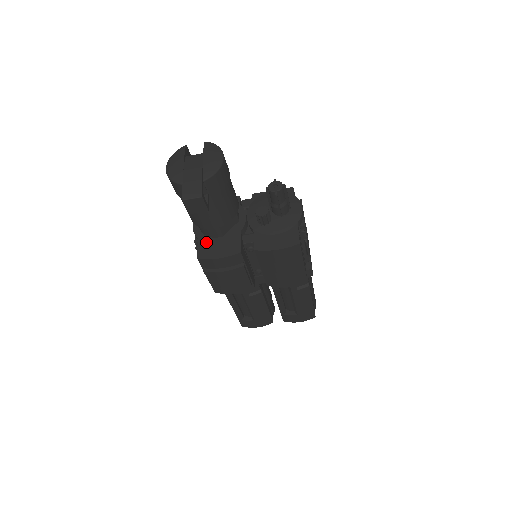
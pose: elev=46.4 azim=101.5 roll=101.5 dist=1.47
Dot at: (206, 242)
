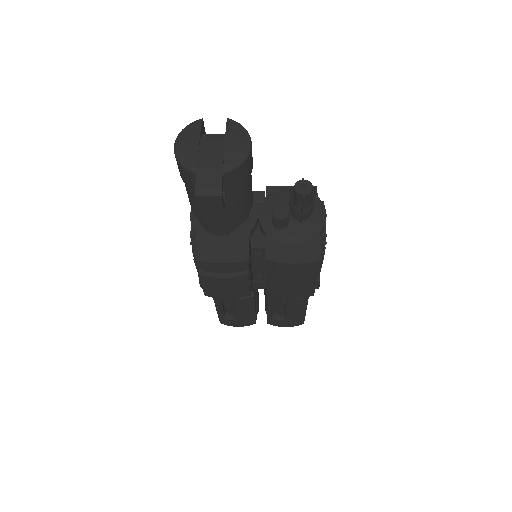
Dot at: (206, 239)
